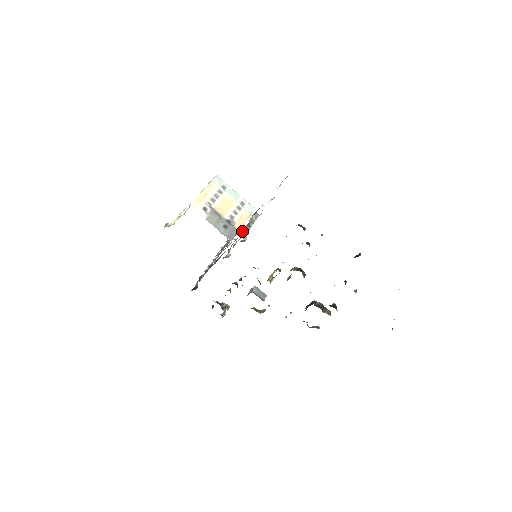
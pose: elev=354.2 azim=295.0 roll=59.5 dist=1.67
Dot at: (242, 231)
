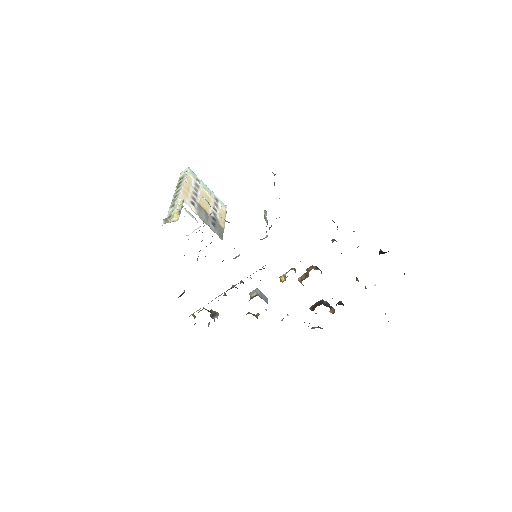
Dot at: occluded
